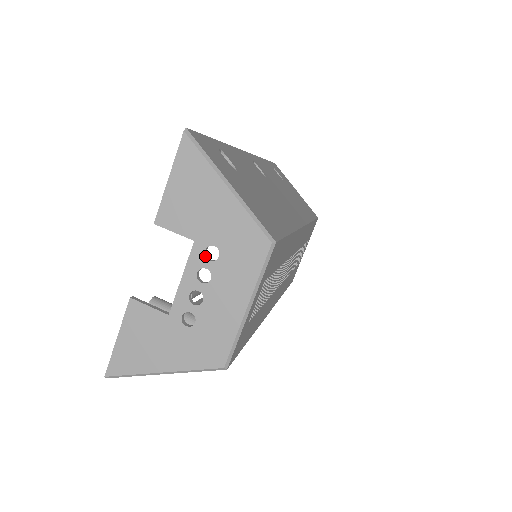
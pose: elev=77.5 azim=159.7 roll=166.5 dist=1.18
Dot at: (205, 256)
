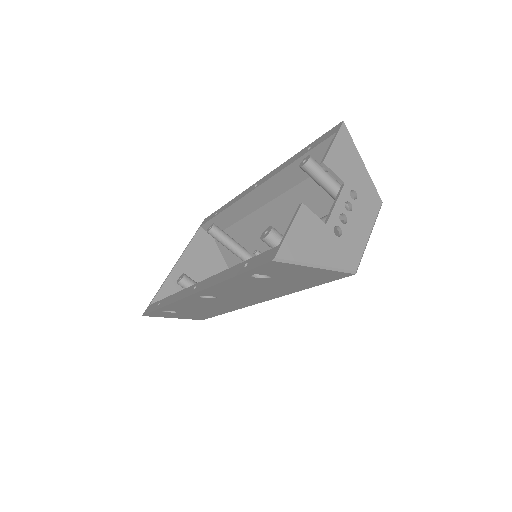
Dot at: occluded
